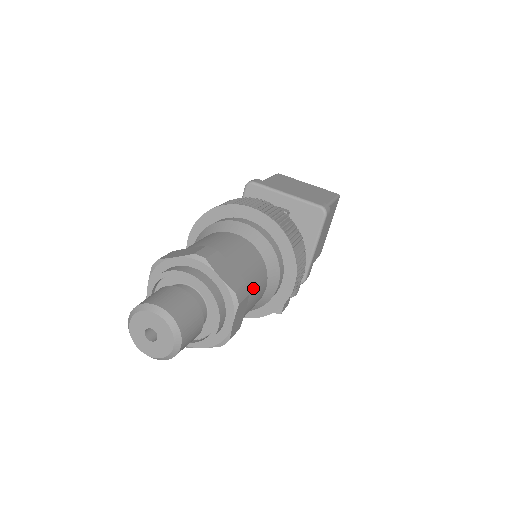
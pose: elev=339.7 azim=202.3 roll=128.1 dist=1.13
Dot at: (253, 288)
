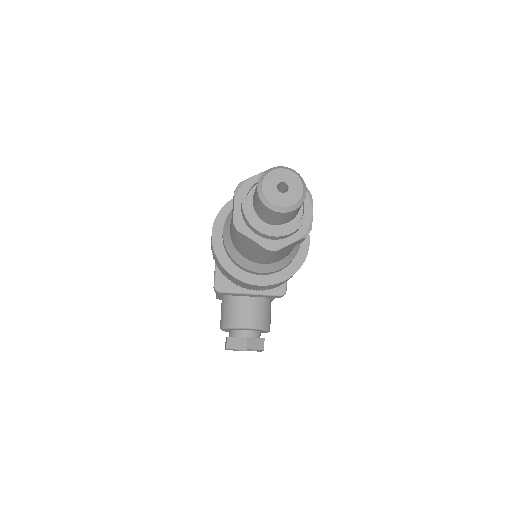
Dot at: occluded
